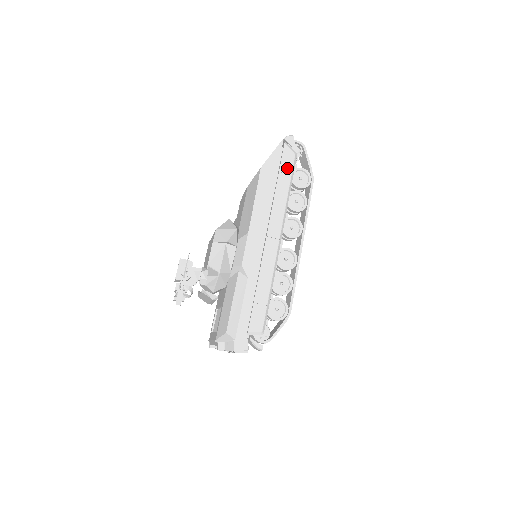
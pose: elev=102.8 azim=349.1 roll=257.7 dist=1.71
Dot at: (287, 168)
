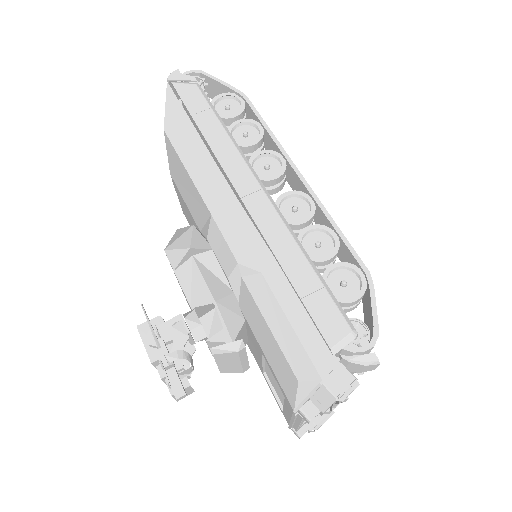
Dot at: (198, 105)
